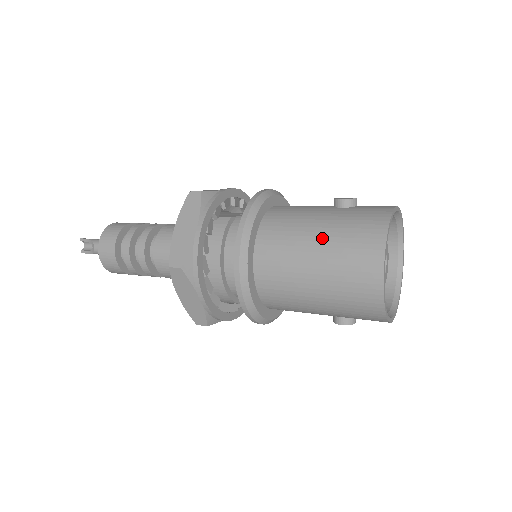
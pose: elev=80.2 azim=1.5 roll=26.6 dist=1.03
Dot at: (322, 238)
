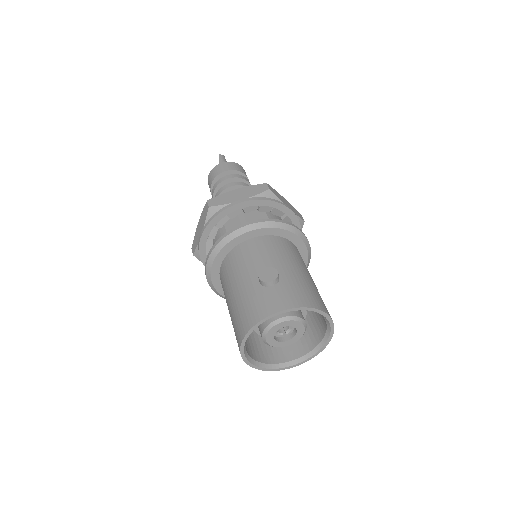
Dot at: (232, 301)
